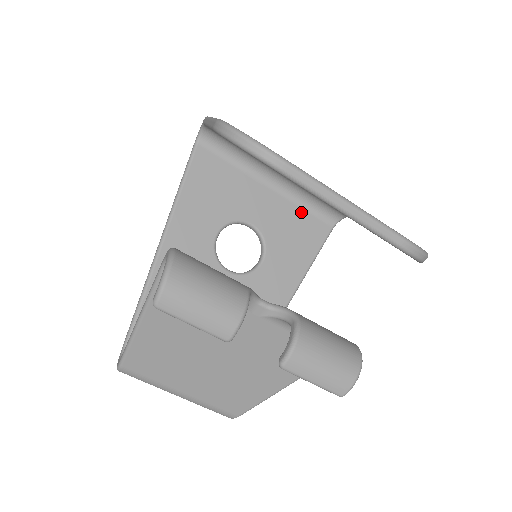
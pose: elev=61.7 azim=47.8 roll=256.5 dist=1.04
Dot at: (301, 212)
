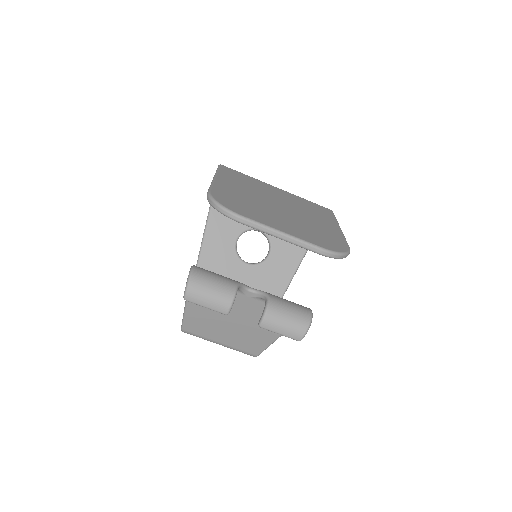
Dot at: occluded
